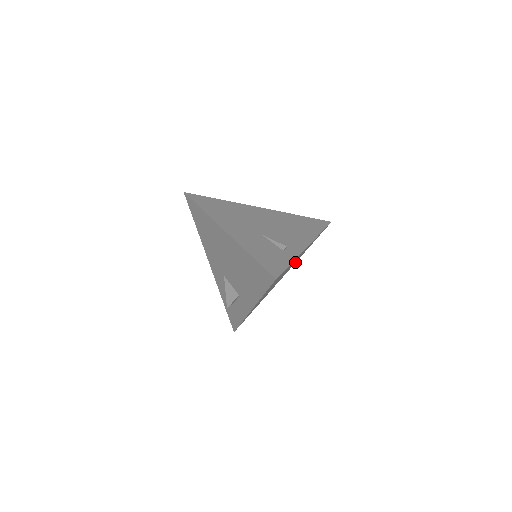
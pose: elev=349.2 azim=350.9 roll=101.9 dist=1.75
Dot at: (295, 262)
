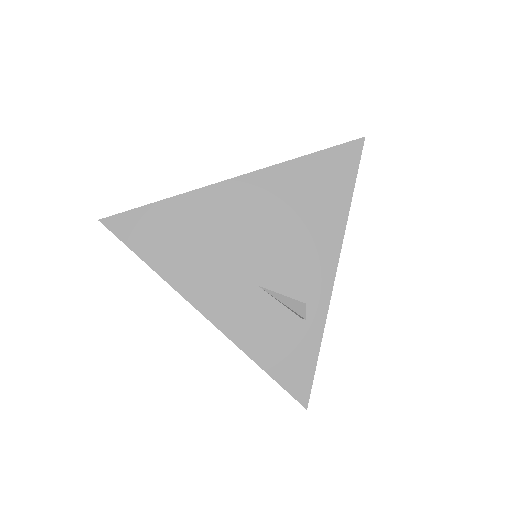
Dot at: occluded
